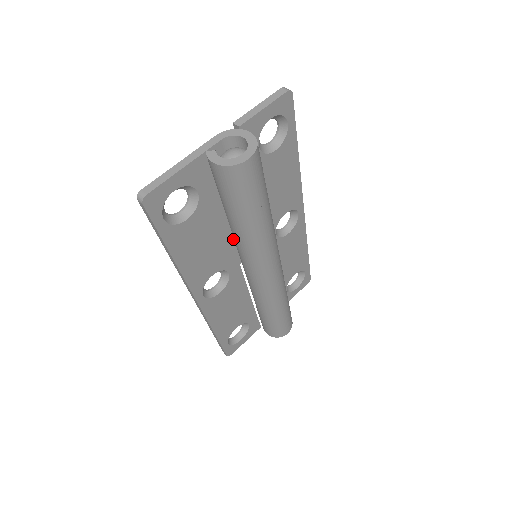
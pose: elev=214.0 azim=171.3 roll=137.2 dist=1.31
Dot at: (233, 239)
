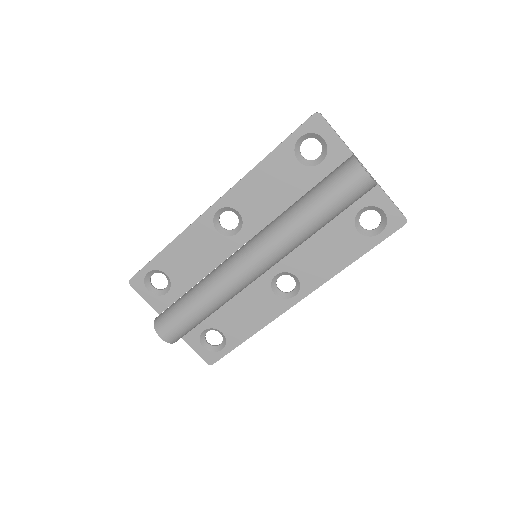
Dot at: occluded
